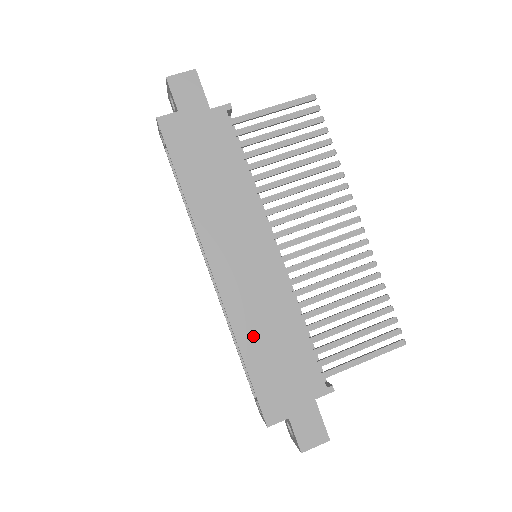
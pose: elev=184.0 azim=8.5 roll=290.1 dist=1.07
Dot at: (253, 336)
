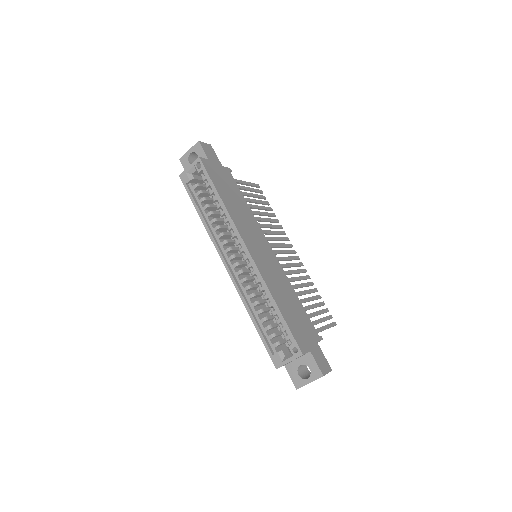
Dot at: (278, 294)
